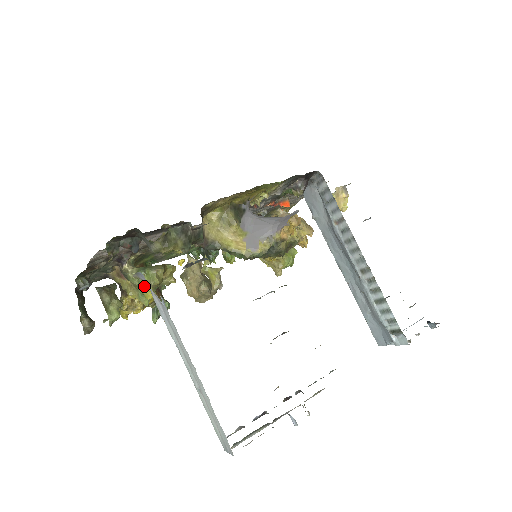
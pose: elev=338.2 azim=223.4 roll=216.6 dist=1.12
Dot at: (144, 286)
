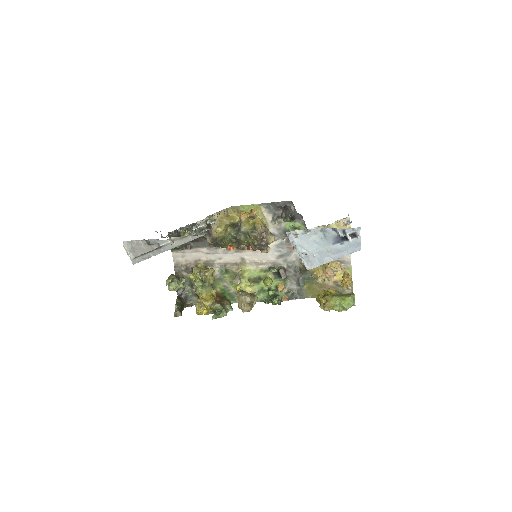
Dot at: occluded
